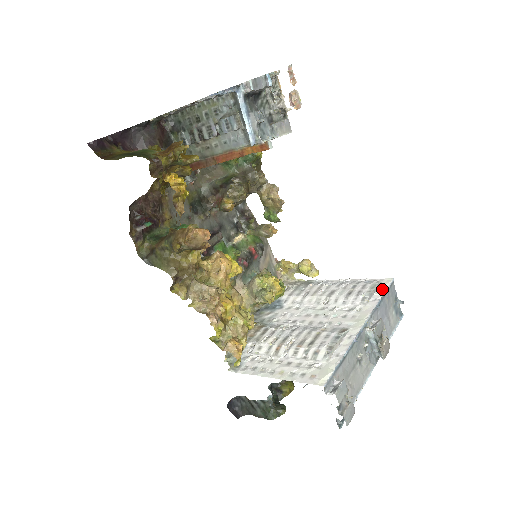
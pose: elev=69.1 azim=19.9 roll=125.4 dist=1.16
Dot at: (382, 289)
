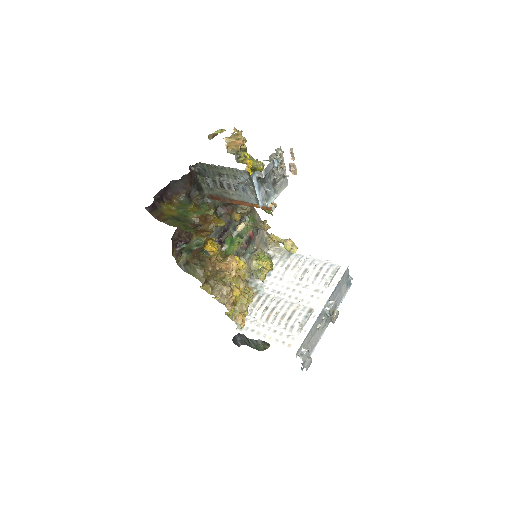
Dot at: (339, 275)
